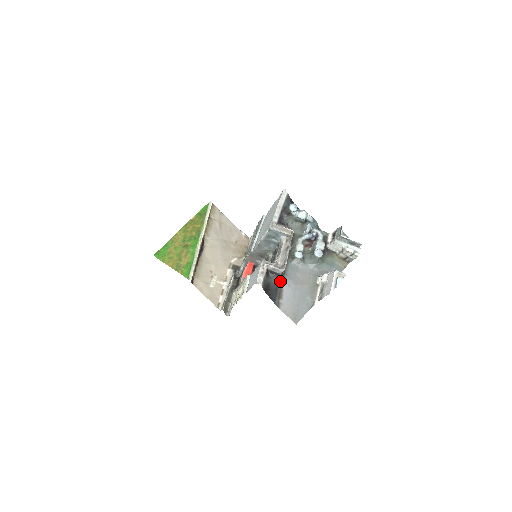
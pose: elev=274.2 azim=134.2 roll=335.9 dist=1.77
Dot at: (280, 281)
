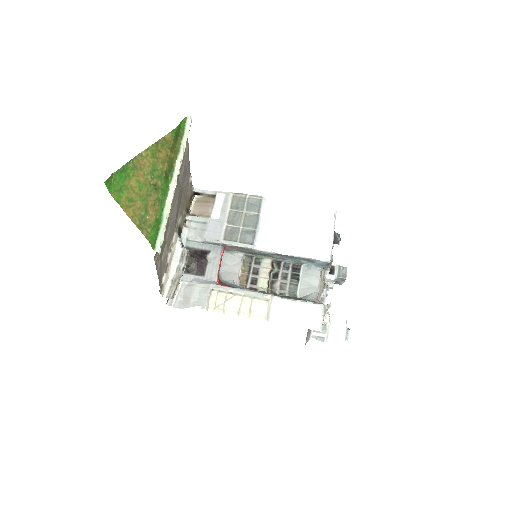
Dot at: occluded
